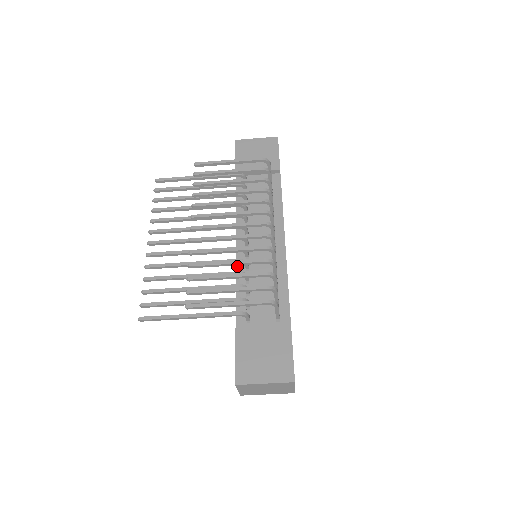
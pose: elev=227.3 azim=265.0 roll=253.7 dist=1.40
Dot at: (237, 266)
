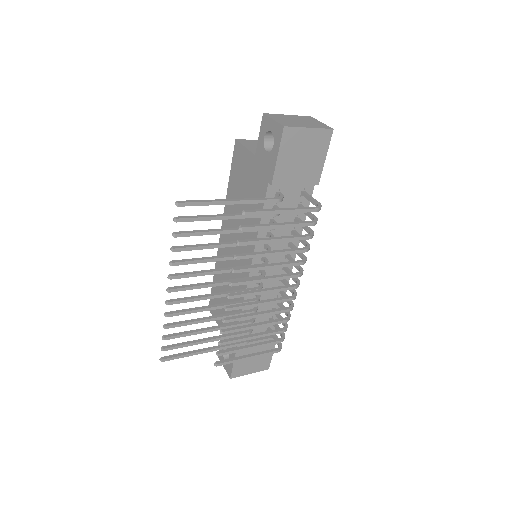
Dot at: occluded
